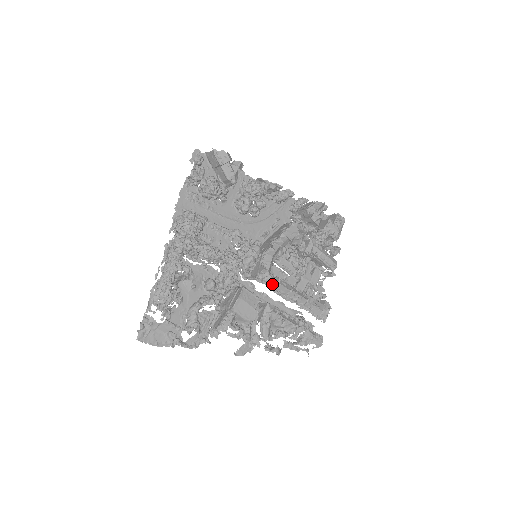
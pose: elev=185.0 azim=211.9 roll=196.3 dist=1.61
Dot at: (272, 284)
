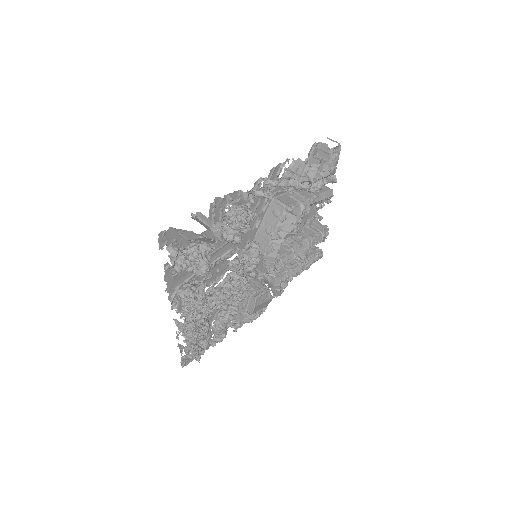
Dot at: occluded
